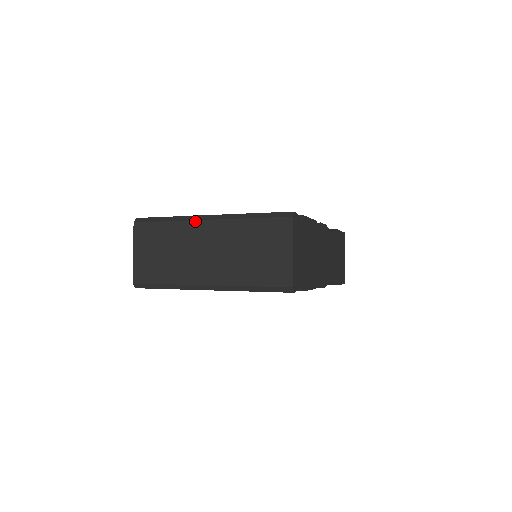
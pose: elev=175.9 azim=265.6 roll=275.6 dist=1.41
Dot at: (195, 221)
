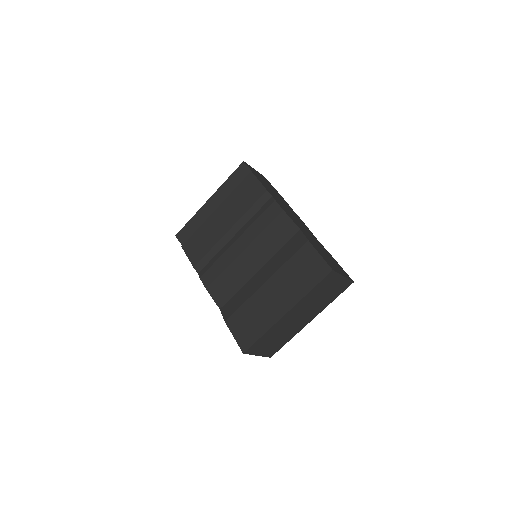
Dot at: occluded
